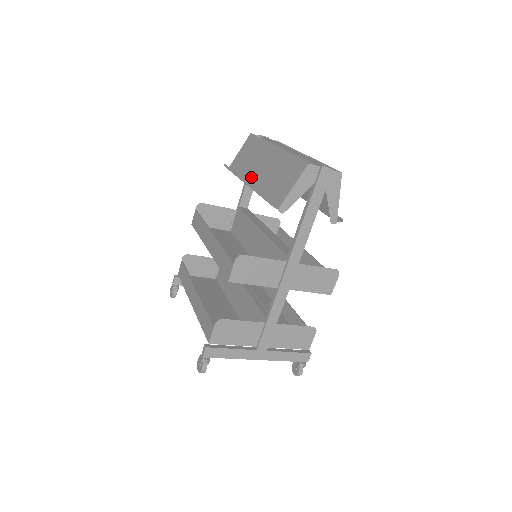
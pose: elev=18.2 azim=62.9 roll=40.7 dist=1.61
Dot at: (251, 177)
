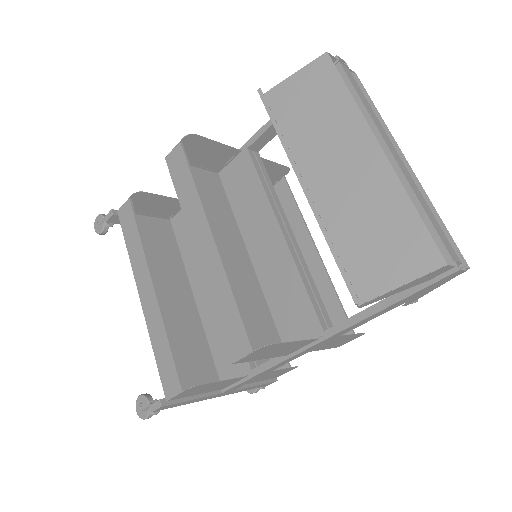
Dot at: (312, 170)
